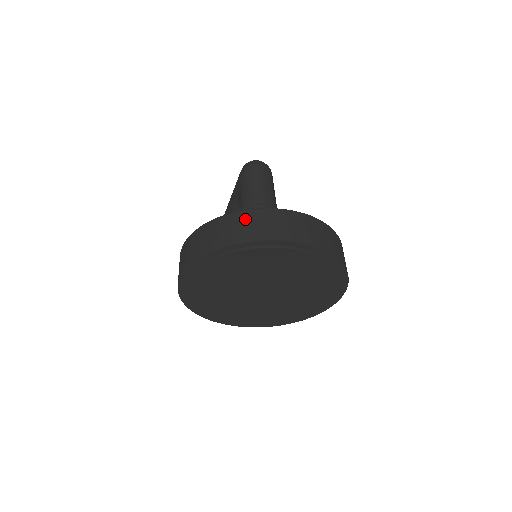
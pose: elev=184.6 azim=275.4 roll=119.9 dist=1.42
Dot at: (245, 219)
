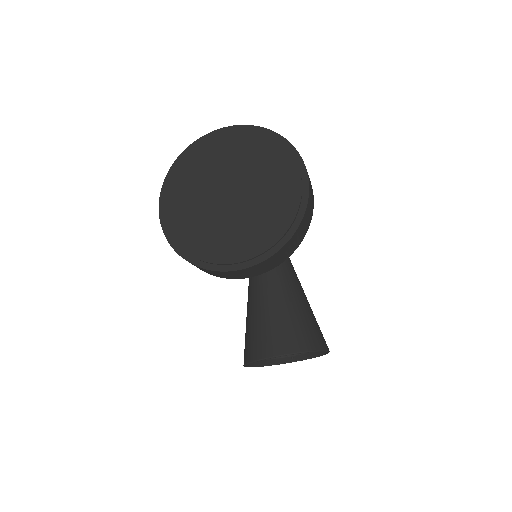
Dot at: occluded
